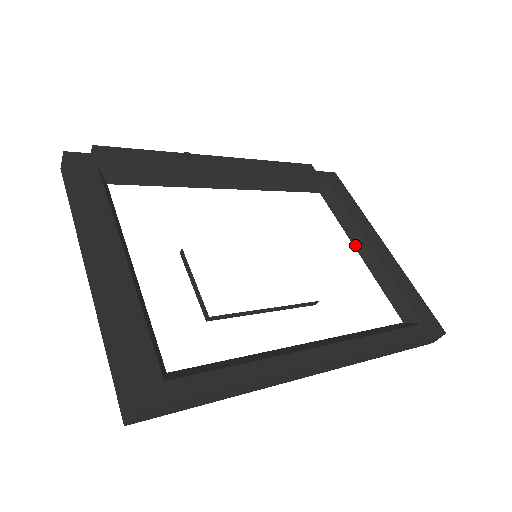
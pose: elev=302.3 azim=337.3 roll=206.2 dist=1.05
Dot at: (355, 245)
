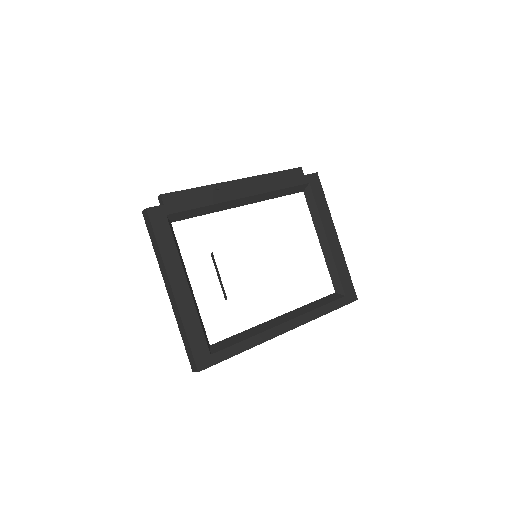
Dot at: (319, 237)
